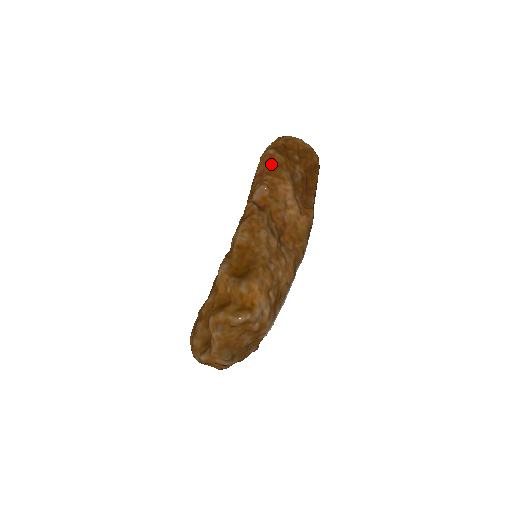
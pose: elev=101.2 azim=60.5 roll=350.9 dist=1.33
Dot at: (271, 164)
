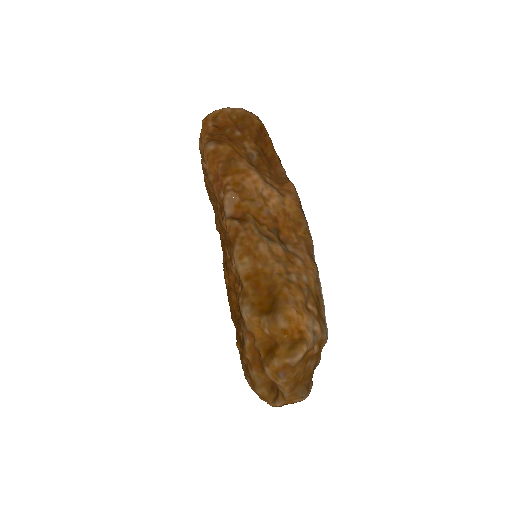
Dot at: (221, 162)
